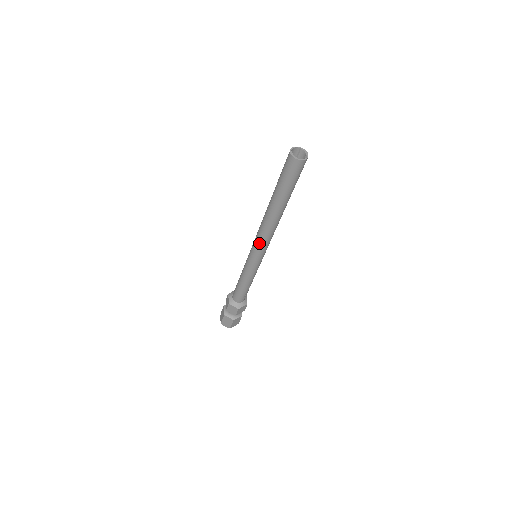
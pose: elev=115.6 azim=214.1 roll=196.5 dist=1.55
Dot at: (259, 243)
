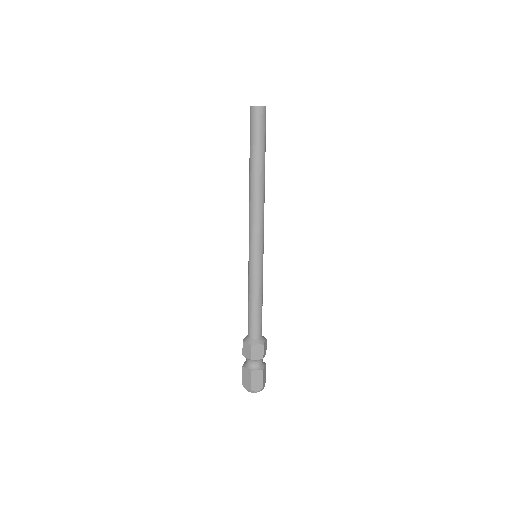
Dot at: (257, 228)
